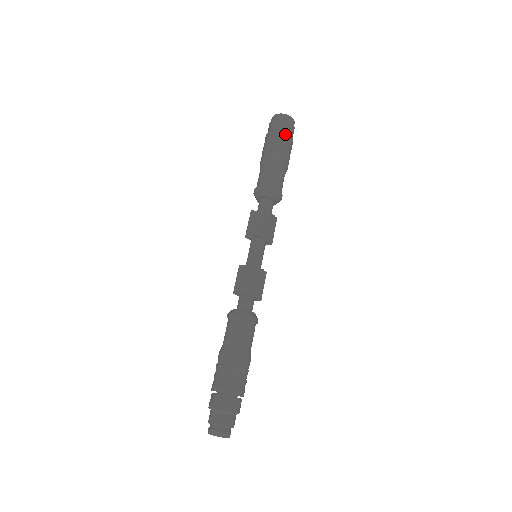
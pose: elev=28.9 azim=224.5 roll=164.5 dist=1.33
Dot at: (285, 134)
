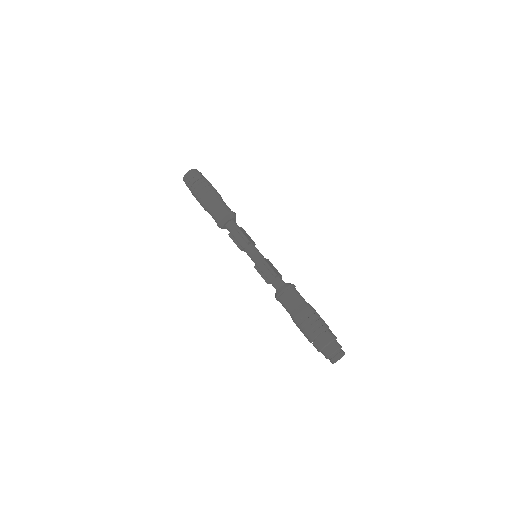
Dot at: (205, 179)
